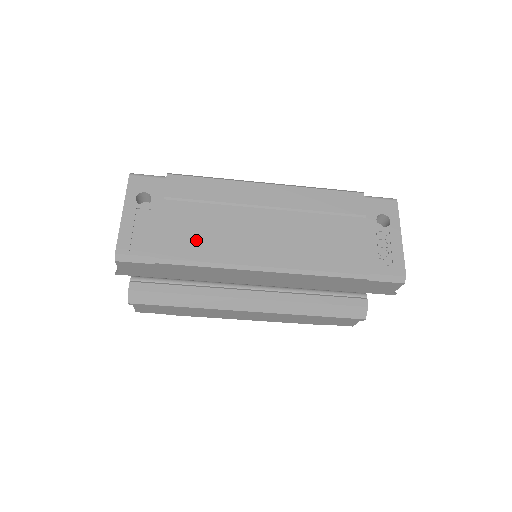
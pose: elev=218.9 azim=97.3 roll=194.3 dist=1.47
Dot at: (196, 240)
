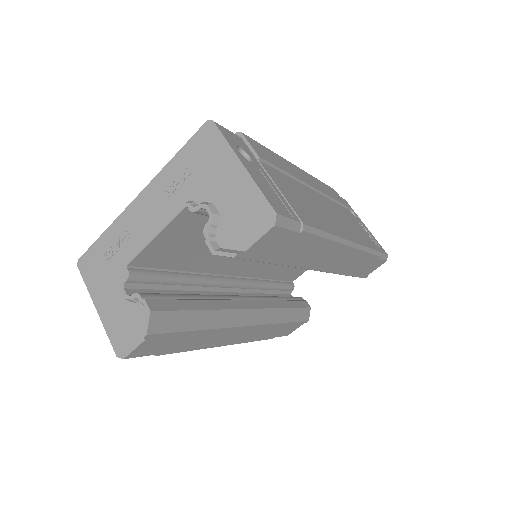
Dot at: (307, 209)
